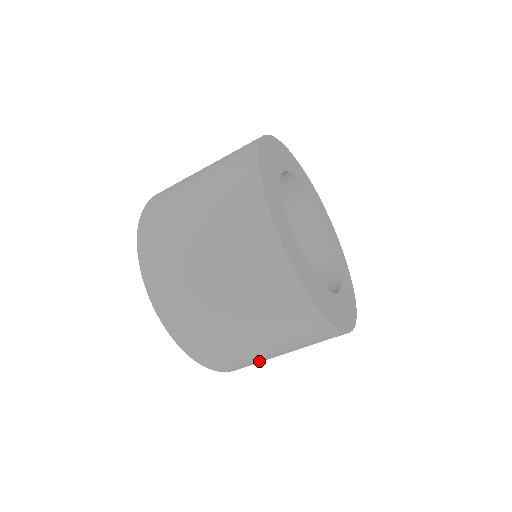
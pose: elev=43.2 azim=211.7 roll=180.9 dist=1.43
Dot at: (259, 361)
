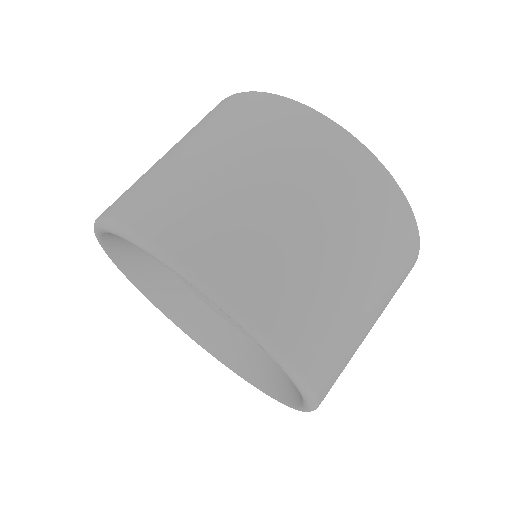
Dot at: occluded
